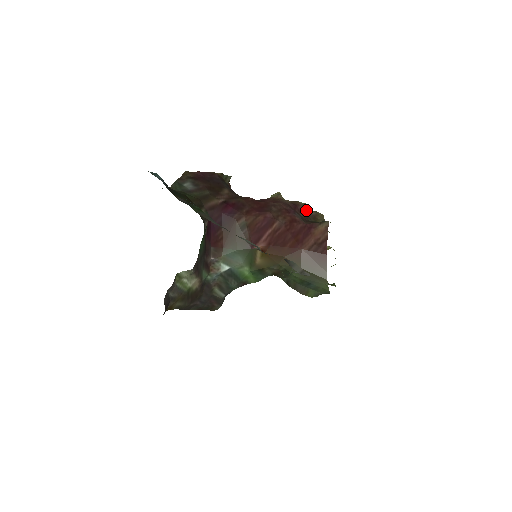
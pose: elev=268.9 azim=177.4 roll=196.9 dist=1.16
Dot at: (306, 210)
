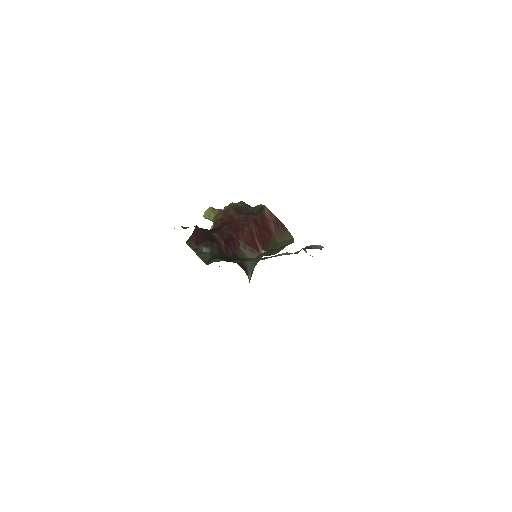
Dot at: (238, 207)
